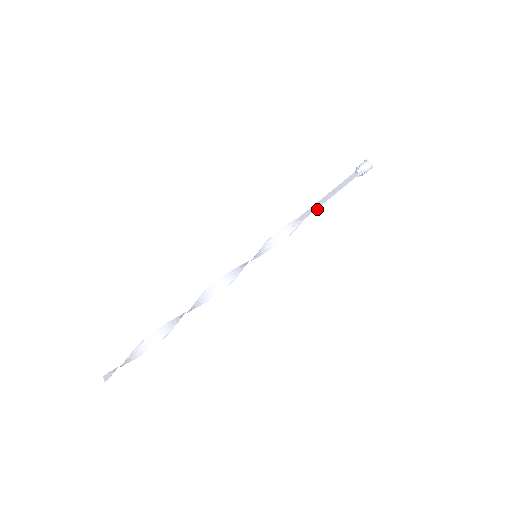
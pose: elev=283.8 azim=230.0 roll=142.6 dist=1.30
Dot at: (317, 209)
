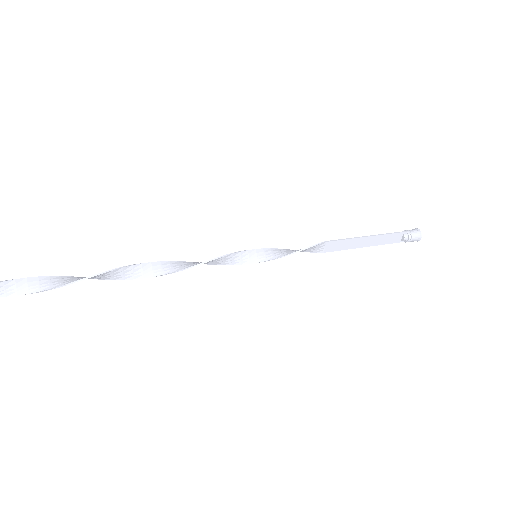
Dot at: (344, 239)
